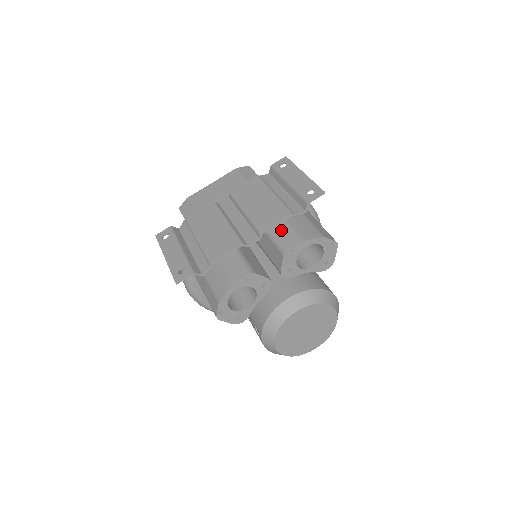
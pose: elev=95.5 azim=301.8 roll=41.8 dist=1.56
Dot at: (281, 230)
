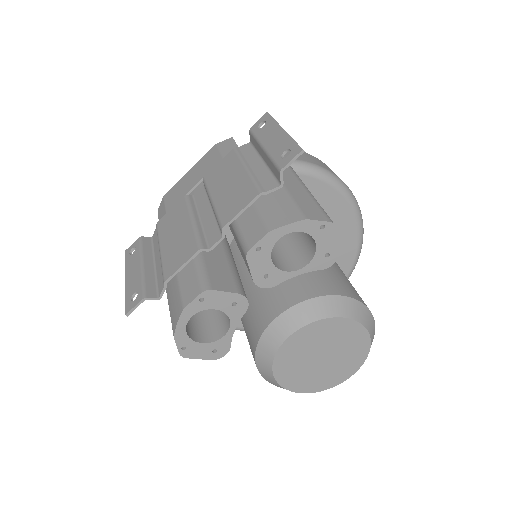
Dot at: (247, 219)
